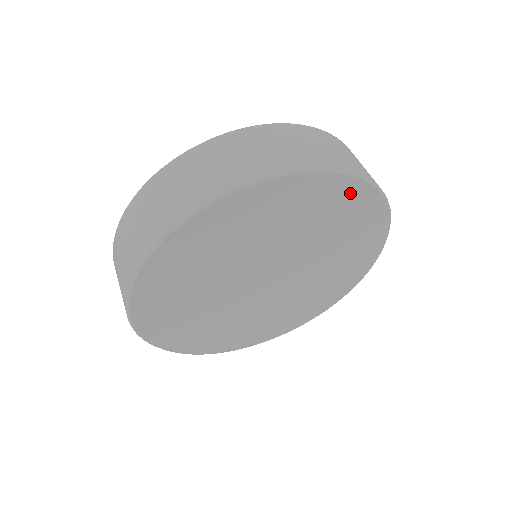
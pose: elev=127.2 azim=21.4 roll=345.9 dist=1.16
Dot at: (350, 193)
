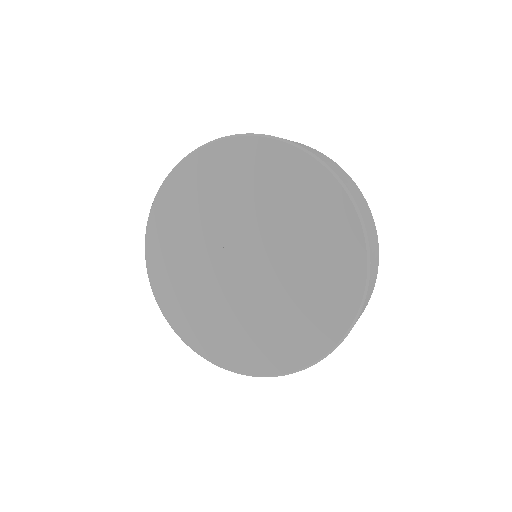
Dot at: (309, 174)
